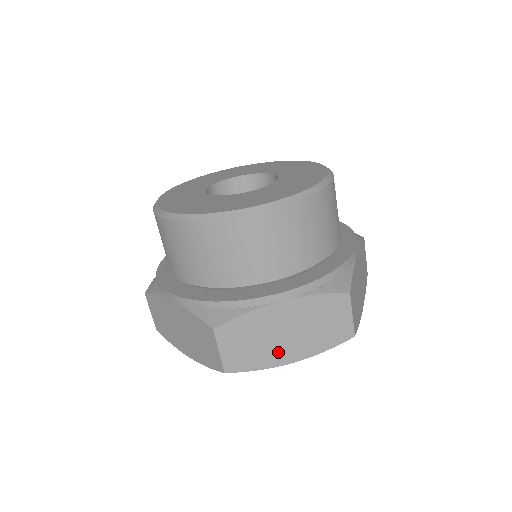
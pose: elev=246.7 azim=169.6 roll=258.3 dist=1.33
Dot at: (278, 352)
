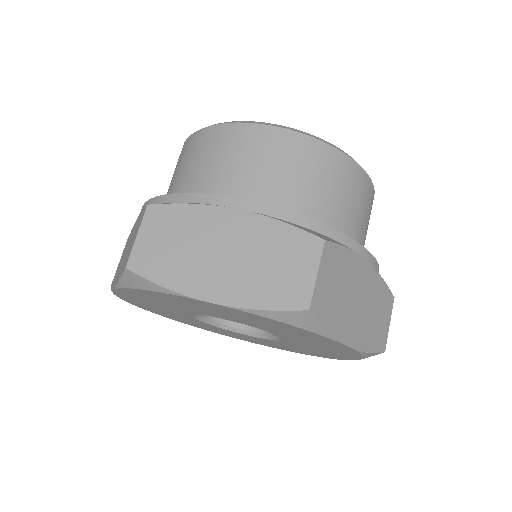
Dot at: (347, 321)
